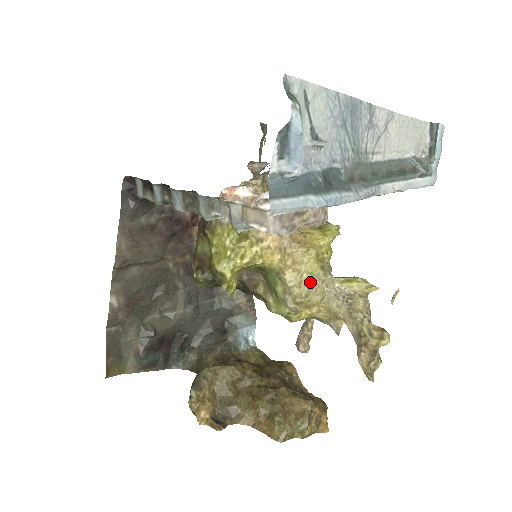
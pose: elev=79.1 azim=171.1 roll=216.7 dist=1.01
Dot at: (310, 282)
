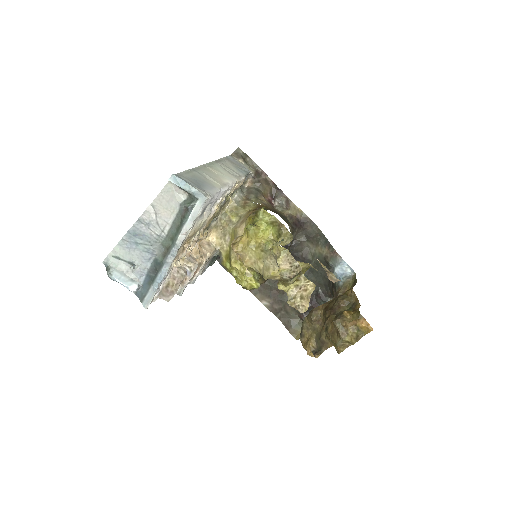
Dot at: (263, 263)
